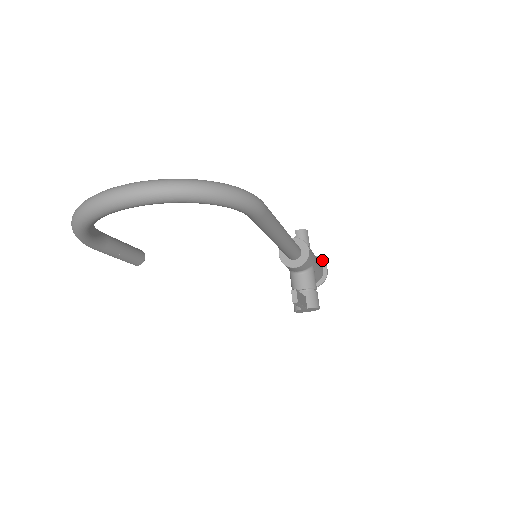
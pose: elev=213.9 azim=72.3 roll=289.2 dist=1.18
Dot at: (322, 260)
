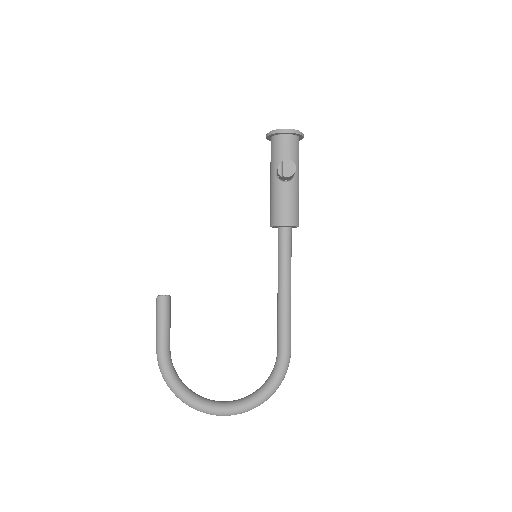
Dot at: (300, 135)
